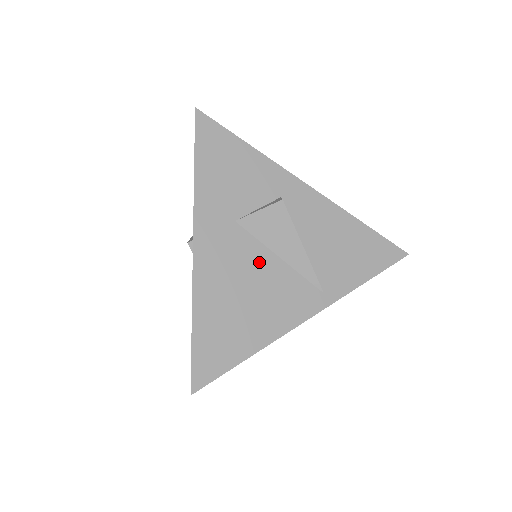
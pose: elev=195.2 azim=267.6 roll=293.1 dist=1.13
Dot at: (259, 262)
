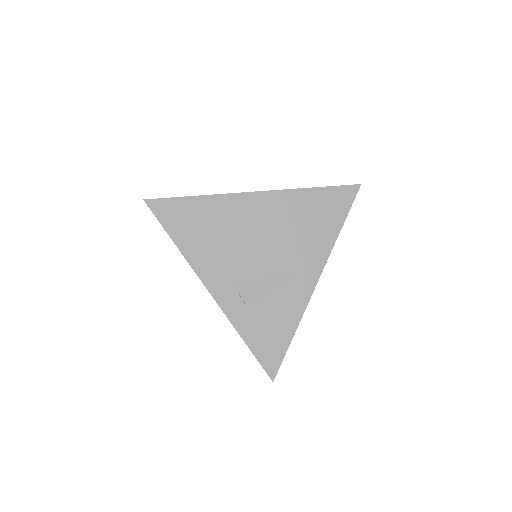
Dot at: occluded
